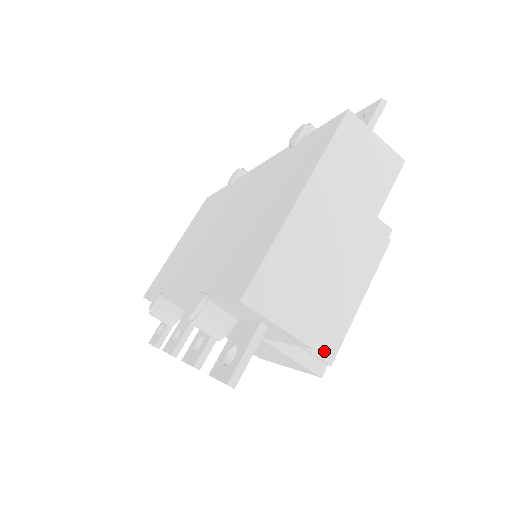
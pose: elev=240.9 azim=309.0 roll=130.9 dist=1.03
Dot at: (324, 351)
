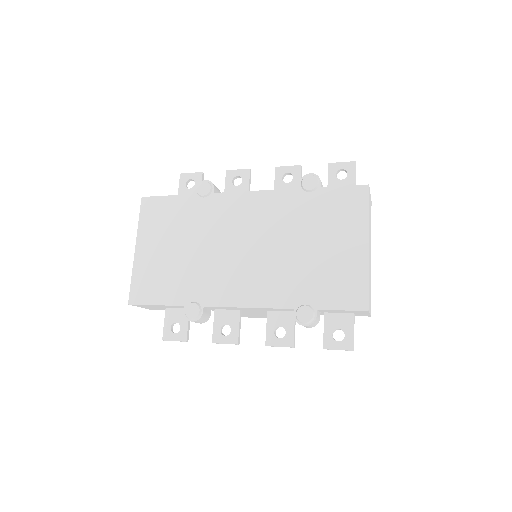
Dot at: occluded
